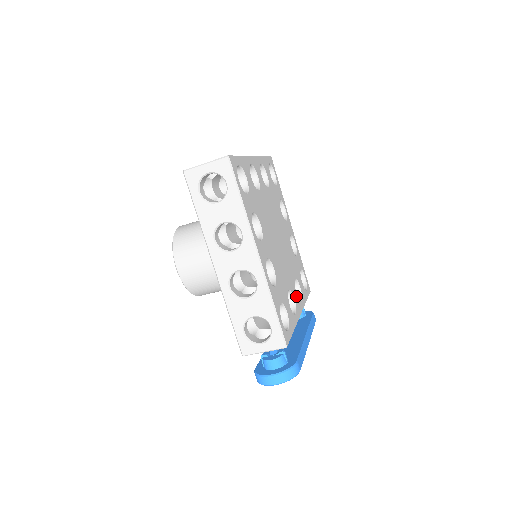
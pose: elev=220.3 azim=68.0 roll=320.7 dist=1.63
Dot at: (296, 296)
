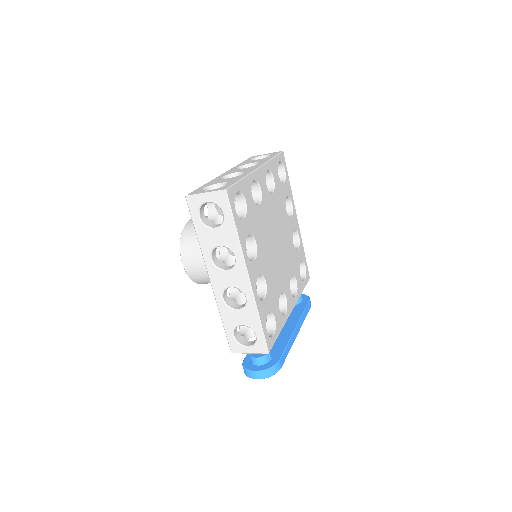
Dot at: (290, 294)
